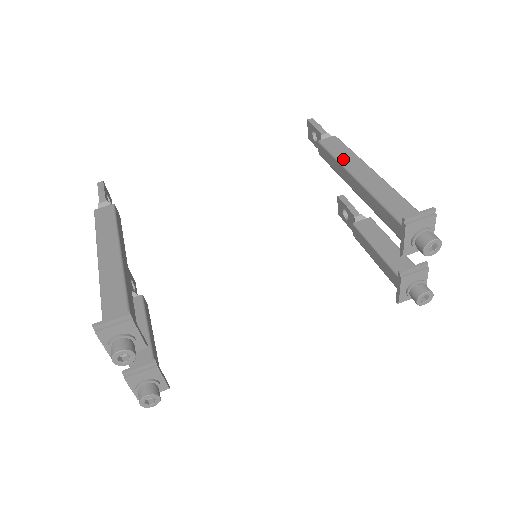
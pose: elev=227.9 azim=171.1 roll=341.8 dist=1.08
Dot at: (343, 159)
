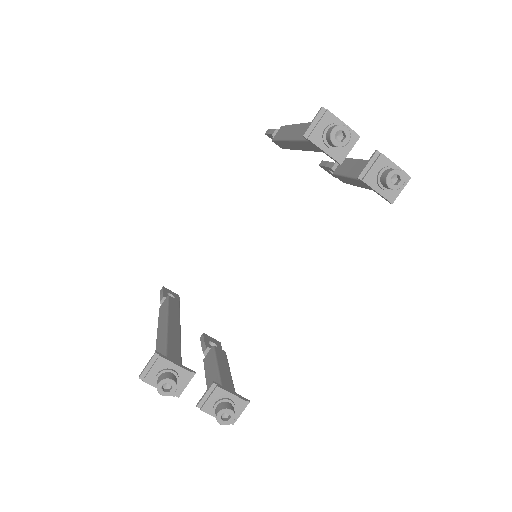
Dot at: (284, 136)
